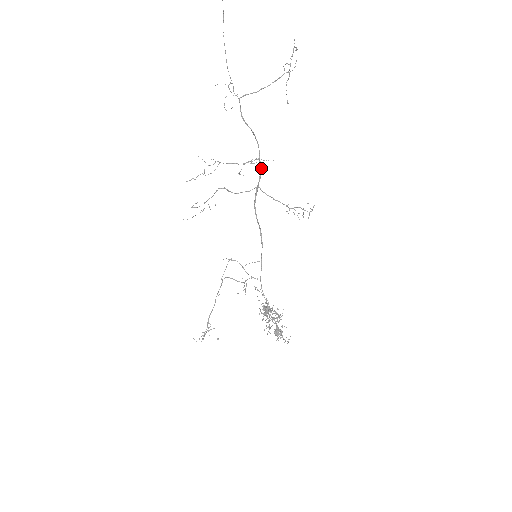
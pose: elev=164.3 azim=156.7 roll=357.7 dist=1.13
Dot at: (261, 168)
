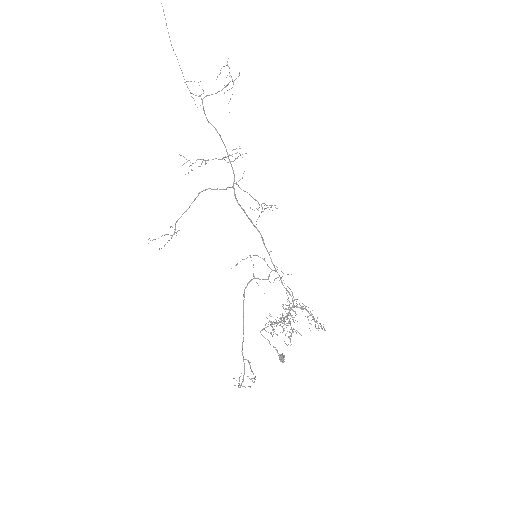
Dot at: (242, 157)
